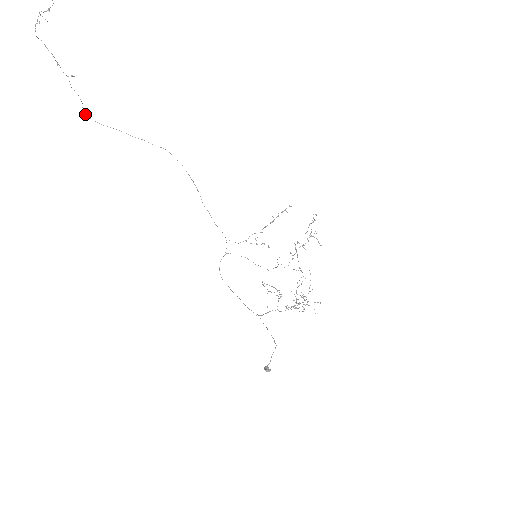
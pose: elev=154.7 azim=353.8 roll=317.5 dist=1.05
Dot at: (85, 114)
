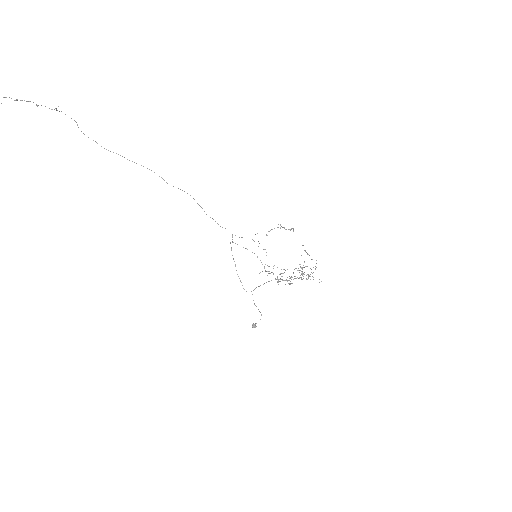
Dot at: (83, 133)
